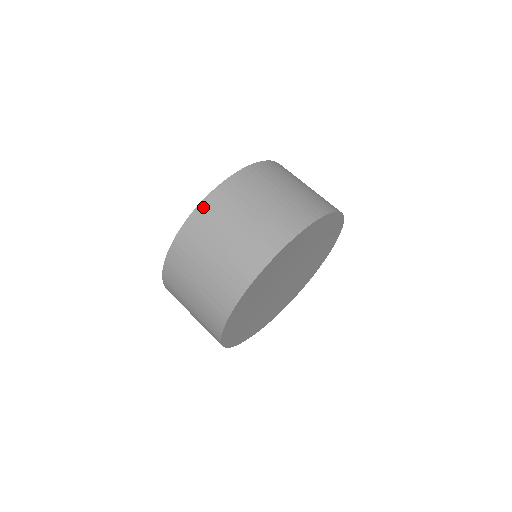
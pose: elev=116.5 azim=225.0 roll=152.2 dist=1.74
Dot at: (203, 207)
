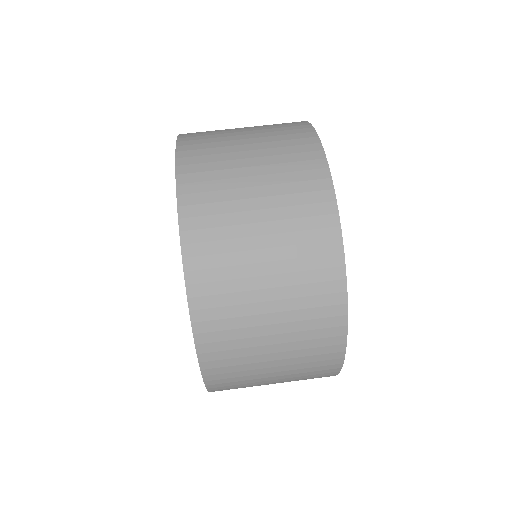
Dot at: (206, 353)
